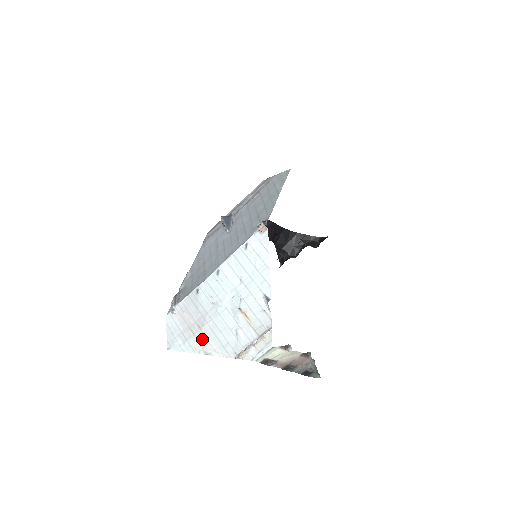
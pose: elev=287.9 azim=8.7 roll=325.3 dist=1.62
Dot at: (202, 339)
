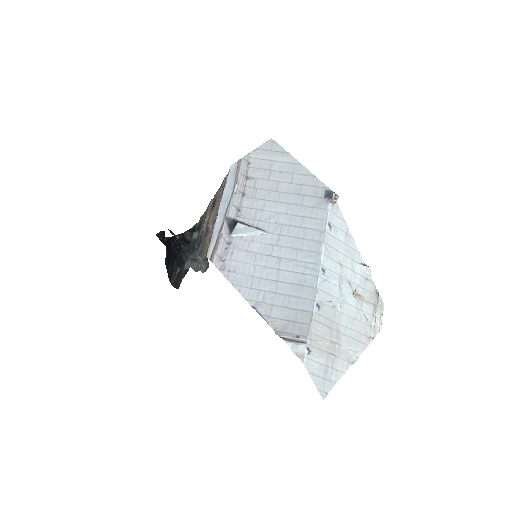
Dot at: (343, 353)
